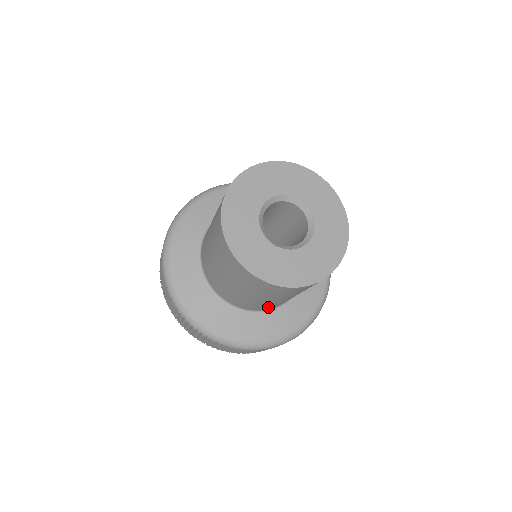
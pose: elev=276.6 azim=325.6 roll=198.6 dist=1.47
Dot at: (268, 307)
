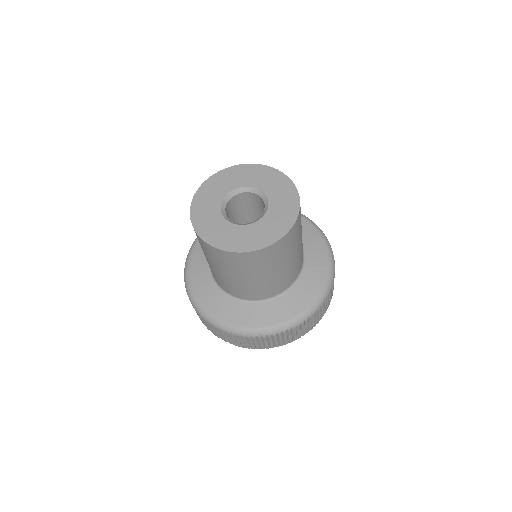
Dot at: (241, 293)
